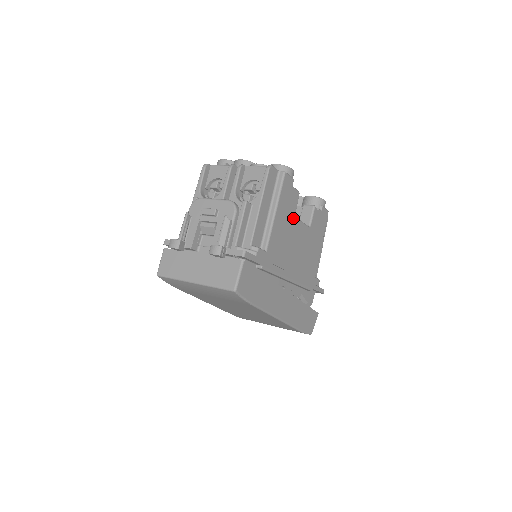
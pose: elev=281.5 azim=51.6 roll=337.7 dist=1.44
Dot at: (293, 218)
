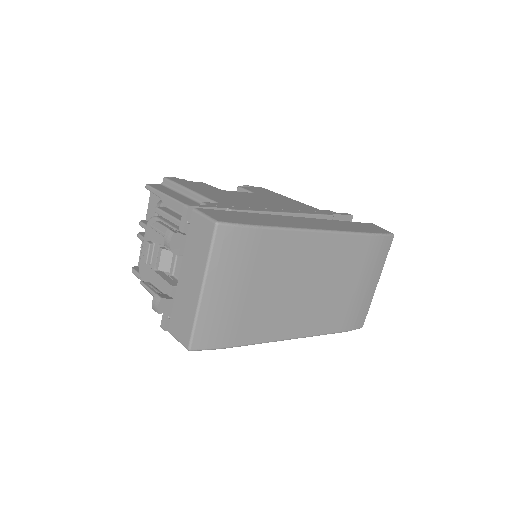
Dot at: (221, 191)
